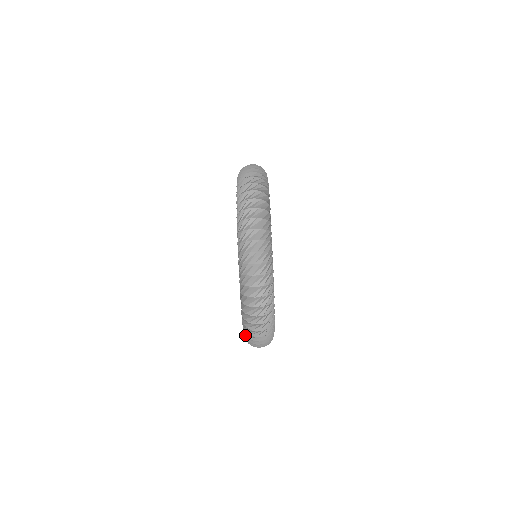
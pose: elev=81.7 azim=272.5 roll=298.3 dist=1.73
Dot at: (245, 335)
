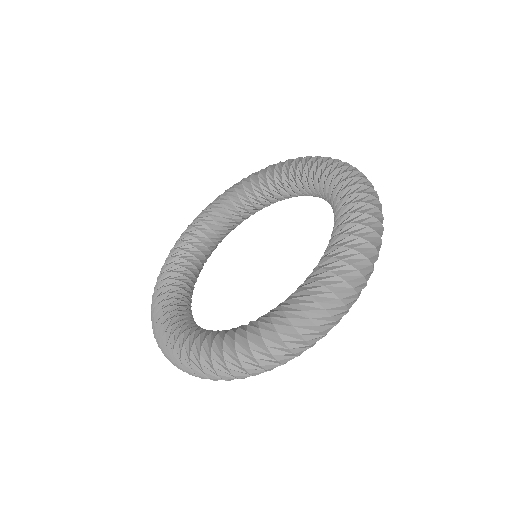
Dot at: (165, 263)
